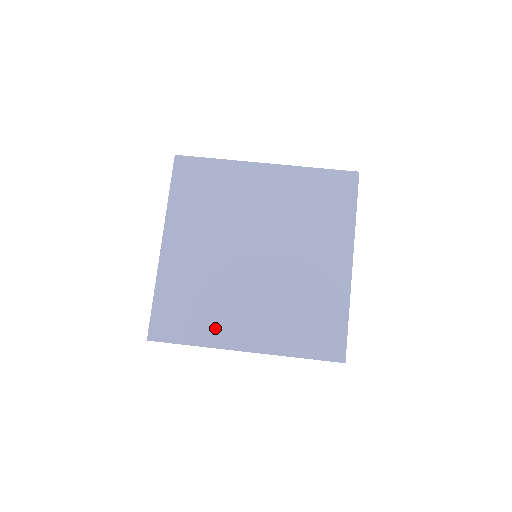
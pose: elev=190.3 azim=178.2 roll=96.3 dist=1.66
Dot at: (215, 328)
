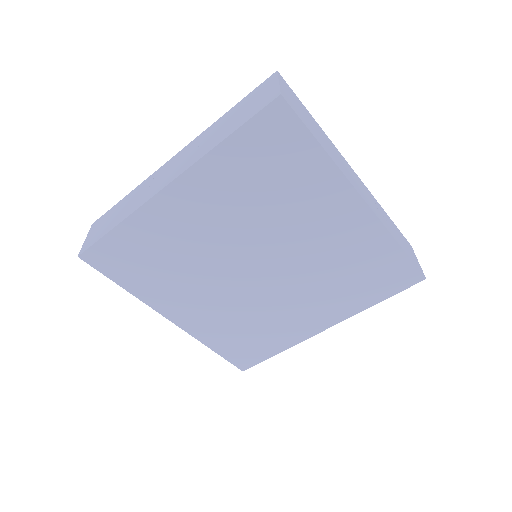
Dot at: (284, 334)
